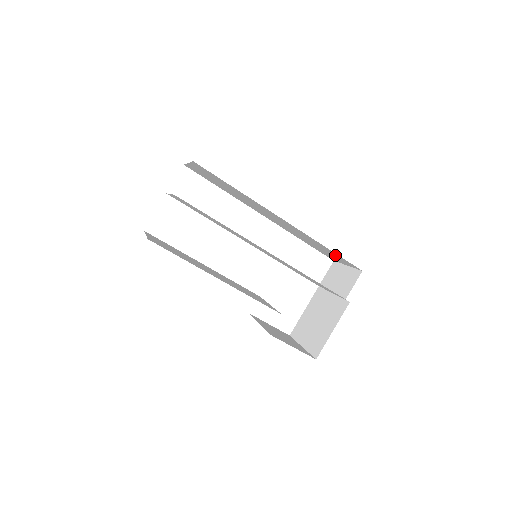
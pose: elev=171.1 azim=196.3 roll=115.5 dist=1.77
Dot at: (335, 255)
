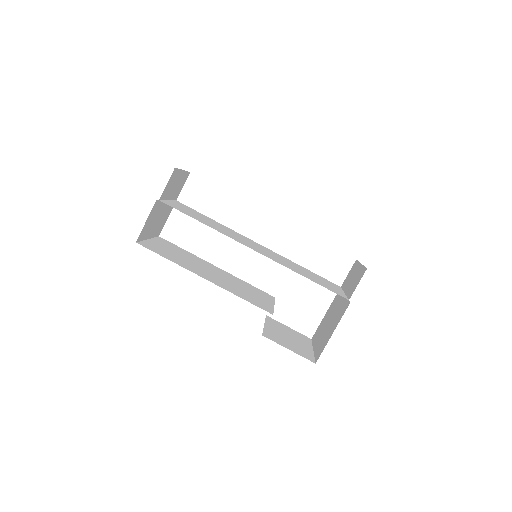
Dot at: occluded
